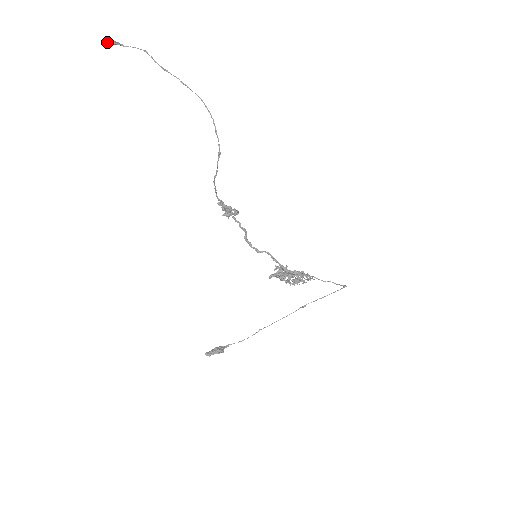
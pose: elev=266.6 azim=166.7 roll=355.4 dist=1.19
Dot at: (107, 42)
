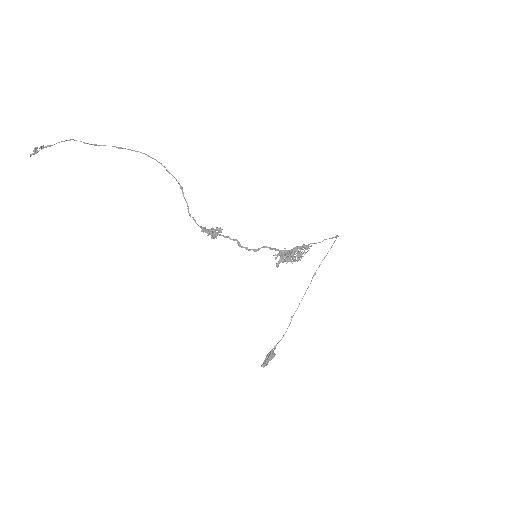
Dot at: (34, 151)
